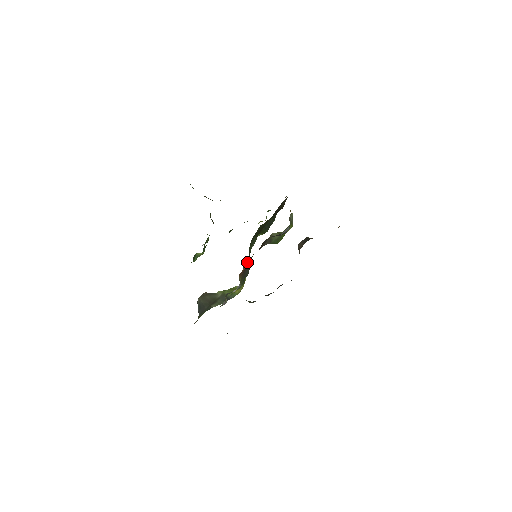
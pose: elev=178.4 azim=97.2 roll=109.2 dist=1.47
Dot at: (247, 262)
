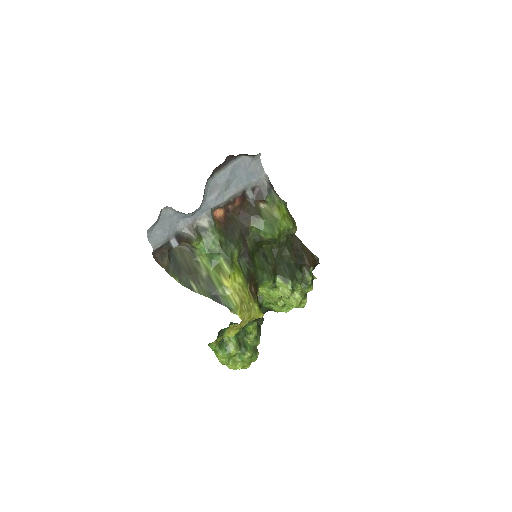
Dot at: (250, 272)
